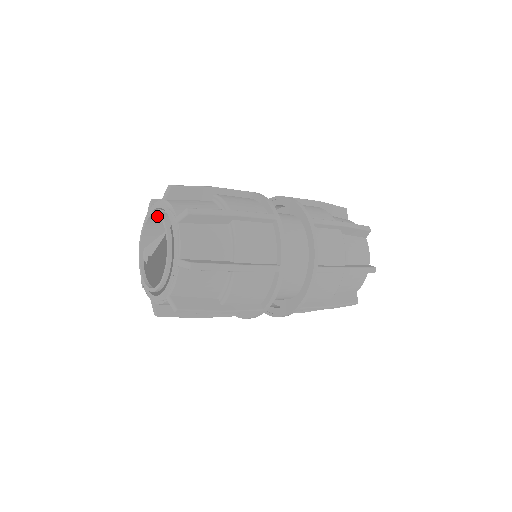
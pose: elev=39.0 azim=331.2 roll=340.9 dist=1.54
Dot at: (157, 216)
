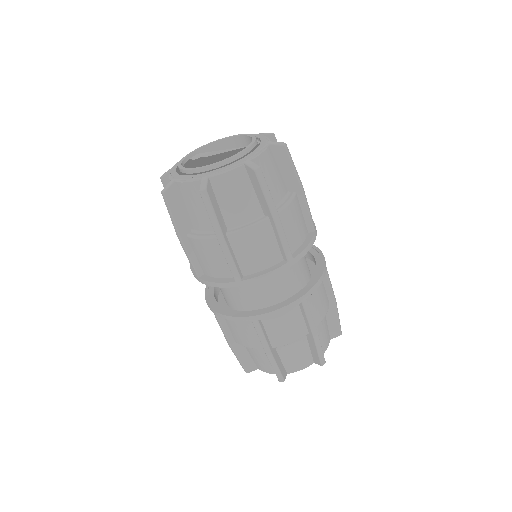
Dot at: (239, 141)
